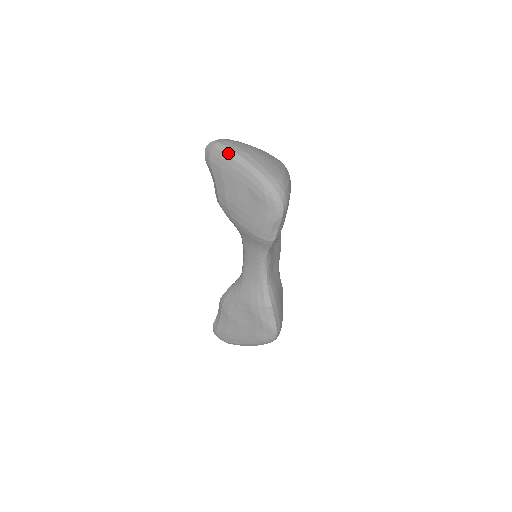
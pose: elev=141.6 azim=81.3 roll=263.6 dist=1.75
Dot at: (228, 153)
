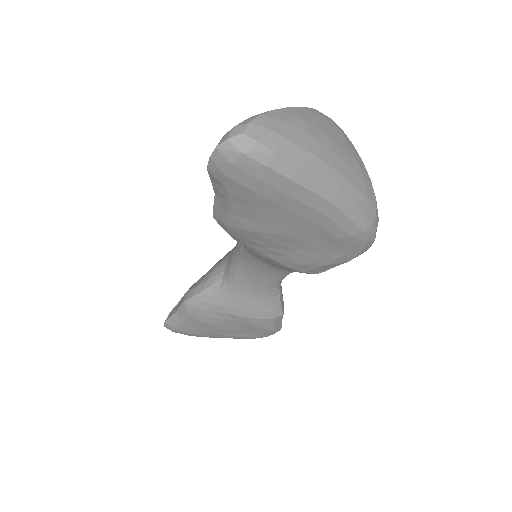
Dot at: (285, 170)
